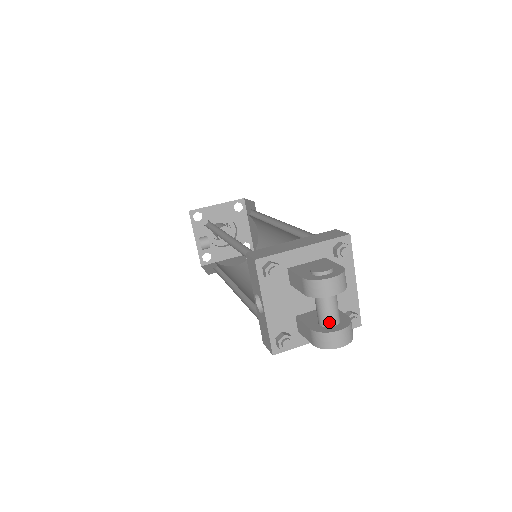
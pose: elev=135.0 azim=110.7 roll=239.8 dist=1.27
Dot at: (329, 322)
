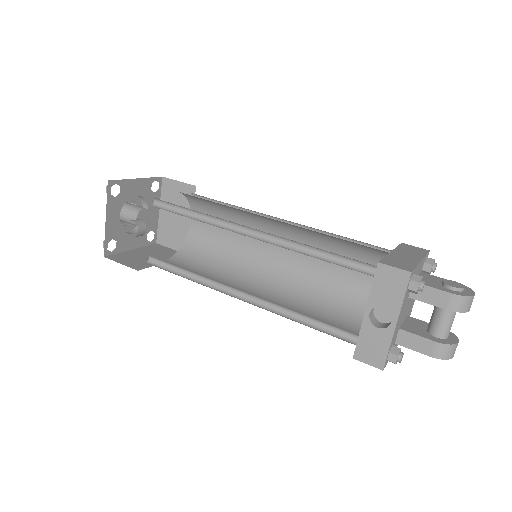
Dot at: (448, 334)
